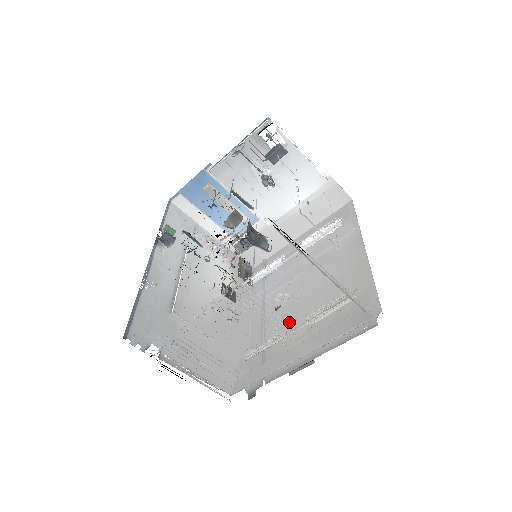
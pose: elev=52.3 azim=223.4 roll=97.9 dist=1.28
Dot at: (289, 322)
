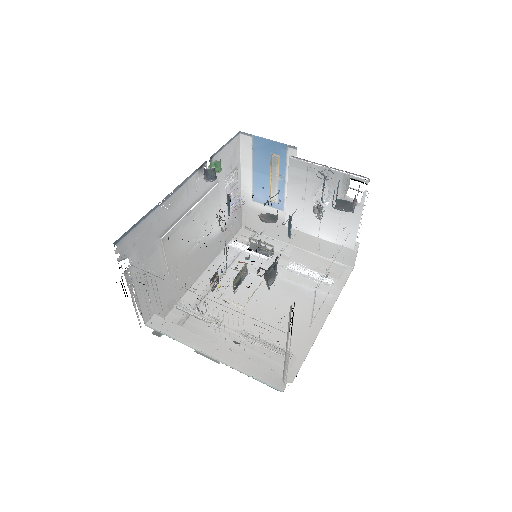
Dot at: (229, 309)
